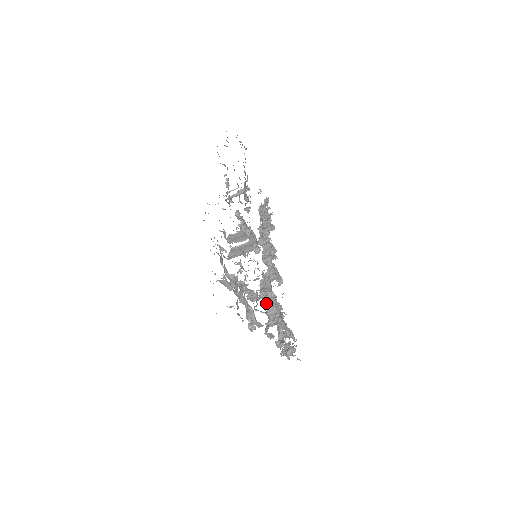
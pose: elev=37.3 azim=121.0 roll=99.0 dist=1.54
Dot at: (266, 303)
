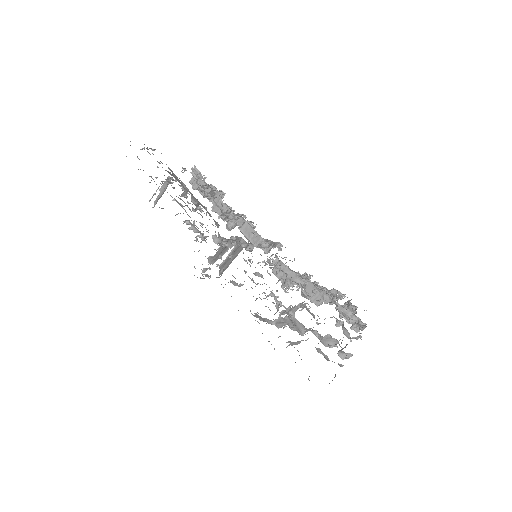
Dot at: occluded
